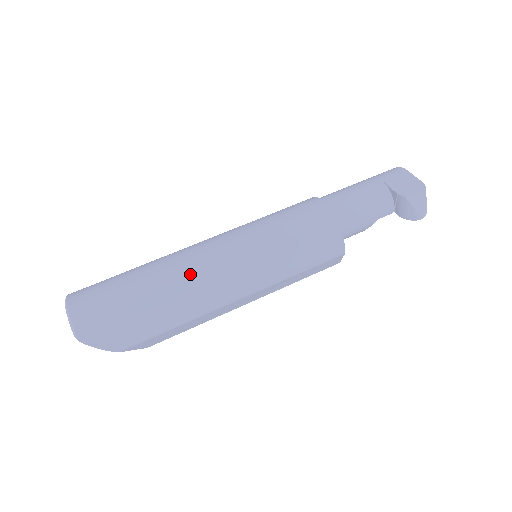
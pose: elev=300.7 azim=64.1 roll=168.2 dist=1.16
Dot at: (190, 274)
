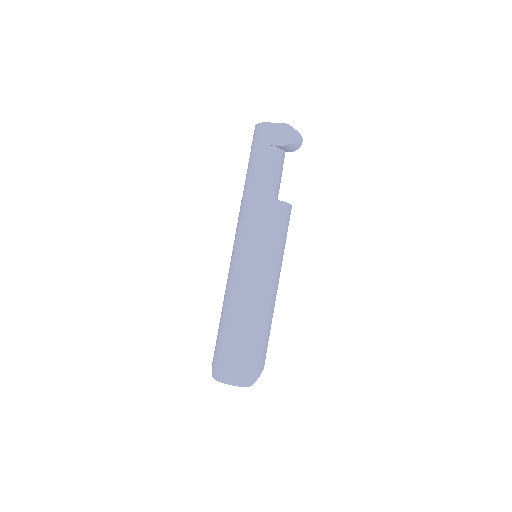
Dot at: (253, 307)
